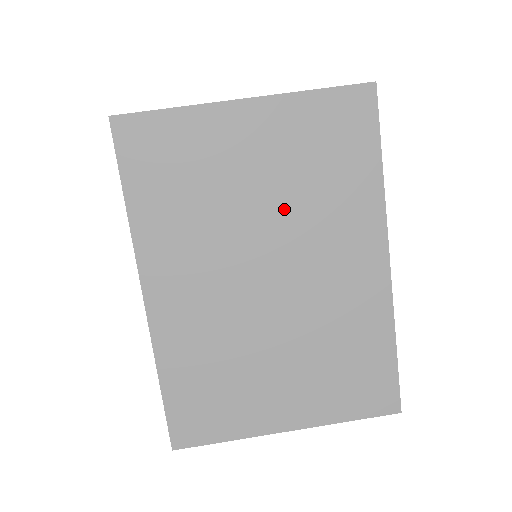
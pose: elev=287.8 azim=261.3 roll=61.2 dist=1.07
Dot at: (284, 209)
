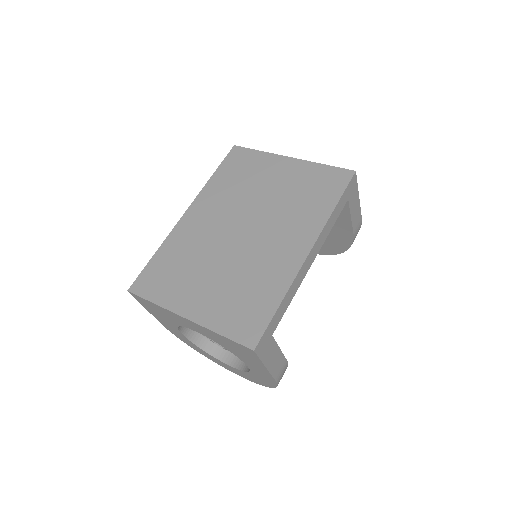
Dot at: (274, 204)
